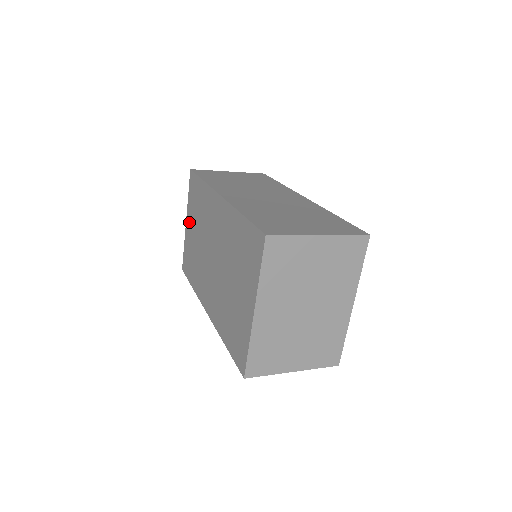
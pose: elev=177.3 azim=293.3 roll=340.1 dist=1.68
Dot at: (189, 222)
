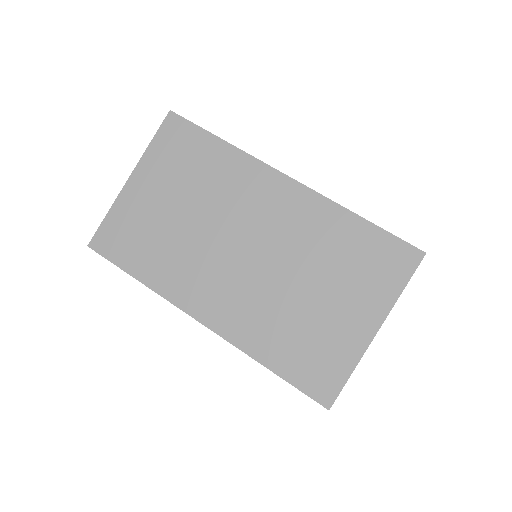
Dot at: (146, 182)
